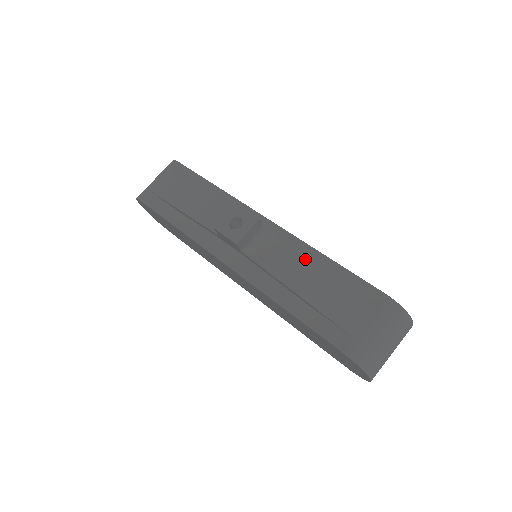
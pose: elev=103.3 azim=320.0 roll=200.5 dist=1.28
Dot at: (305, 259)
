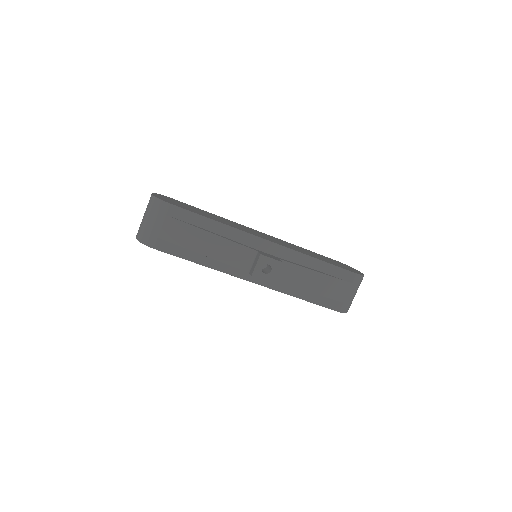
Dot at: (310, 270)
